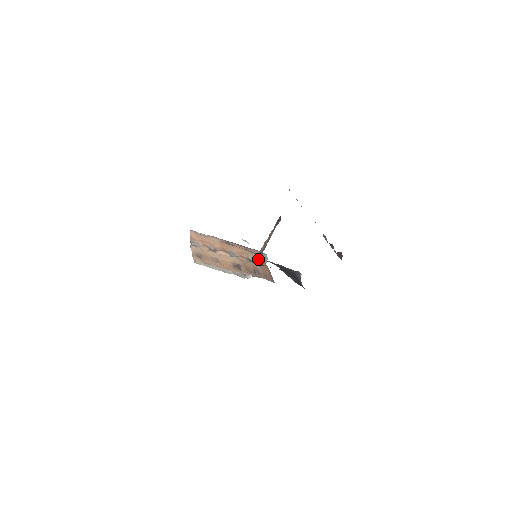
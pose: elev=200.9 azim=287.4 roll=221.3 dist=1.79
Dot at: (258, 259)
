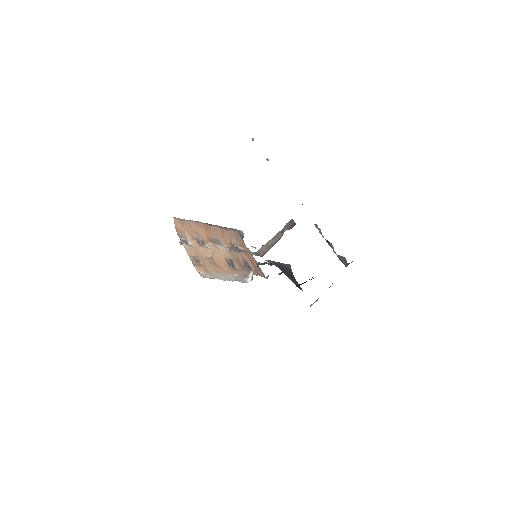
Dot at: (239, 241)
